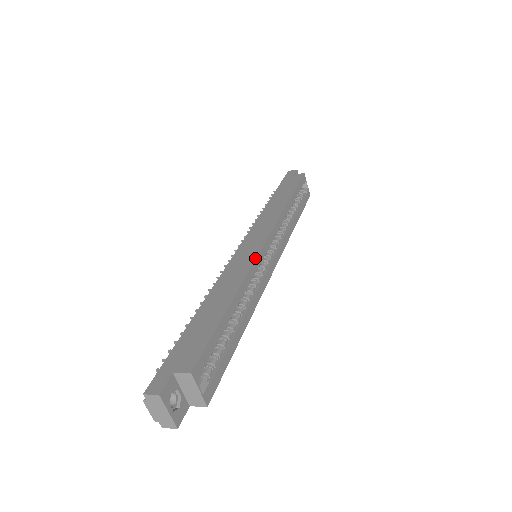
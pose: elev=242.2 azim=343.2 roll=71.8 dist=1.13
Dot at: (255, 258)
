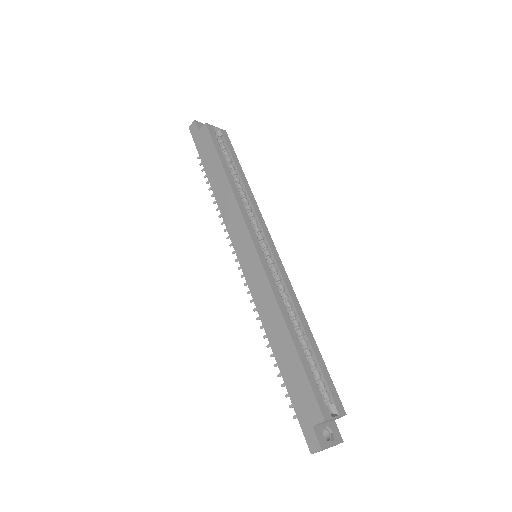
Dot at: (265, 275)
